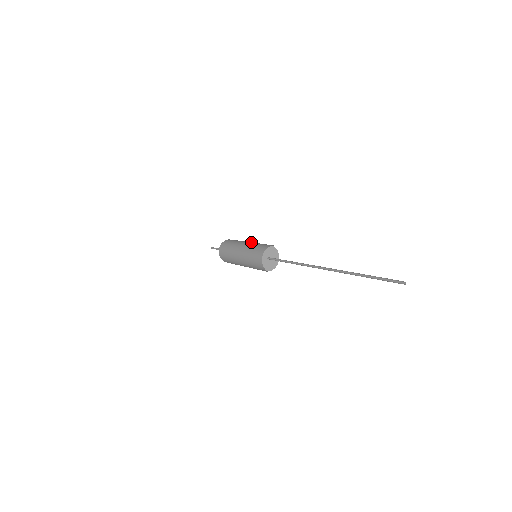
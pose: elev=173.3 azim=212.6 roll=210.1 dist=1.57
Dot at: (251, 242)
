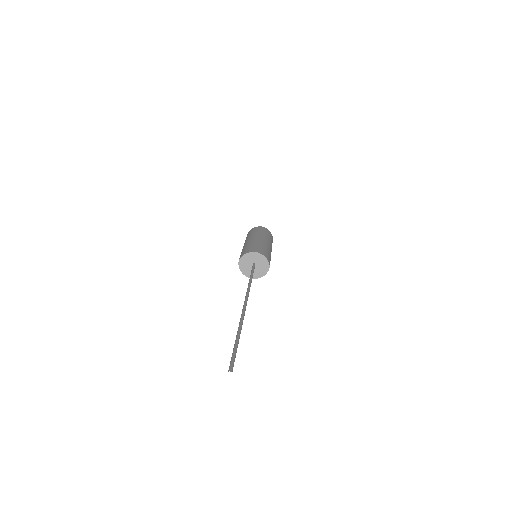
Dot at: (250, 240)
